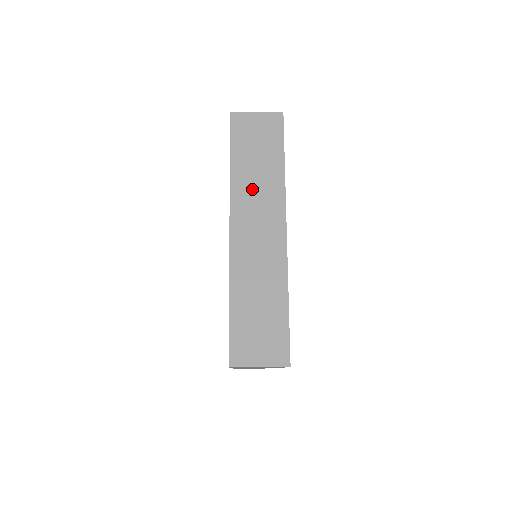
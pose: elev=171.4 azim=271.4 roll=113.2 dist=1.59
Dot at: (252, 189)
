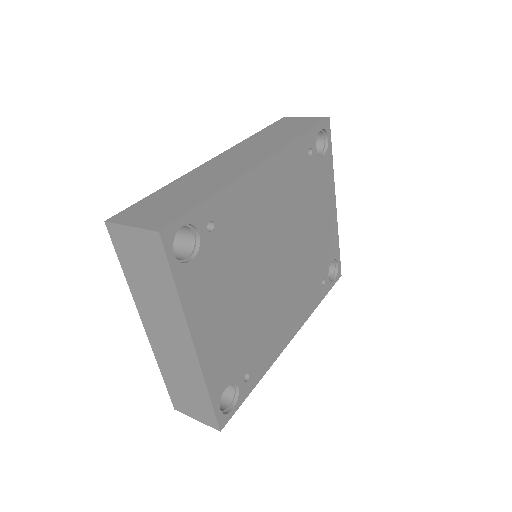
Dot at: (258, 143)
